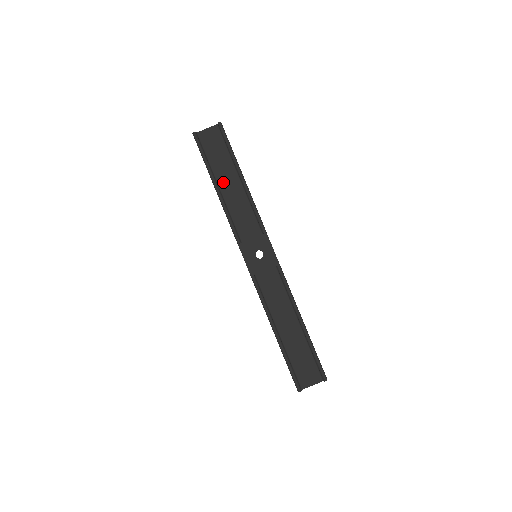
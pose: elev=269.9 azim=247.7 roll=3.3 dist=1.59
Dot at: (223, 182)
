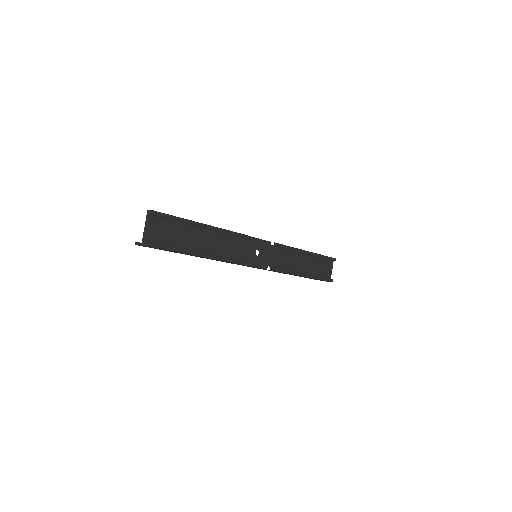
Dot at: (198, 246)
